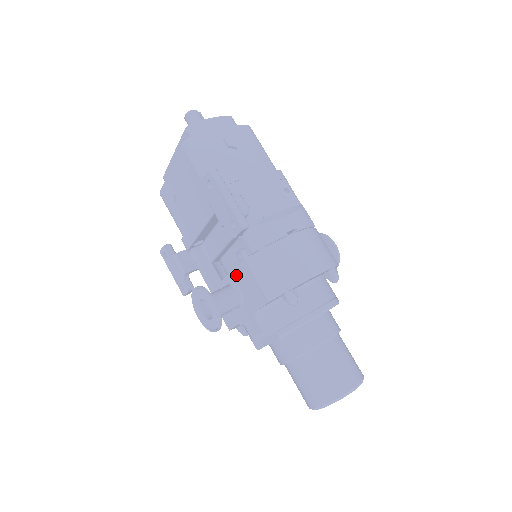
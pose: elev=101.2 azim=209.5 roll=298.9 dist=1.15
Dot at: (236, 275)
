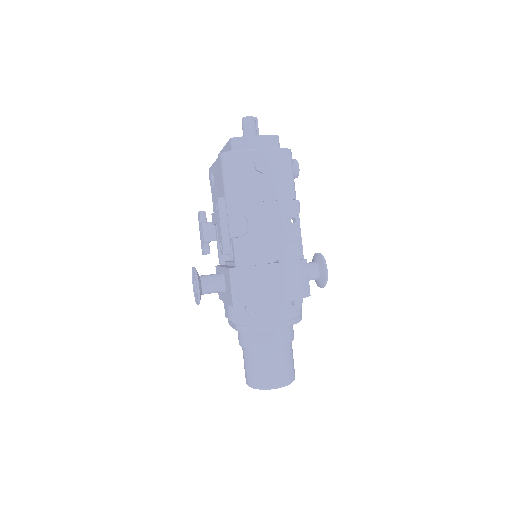
Dot at: (225, 272)
